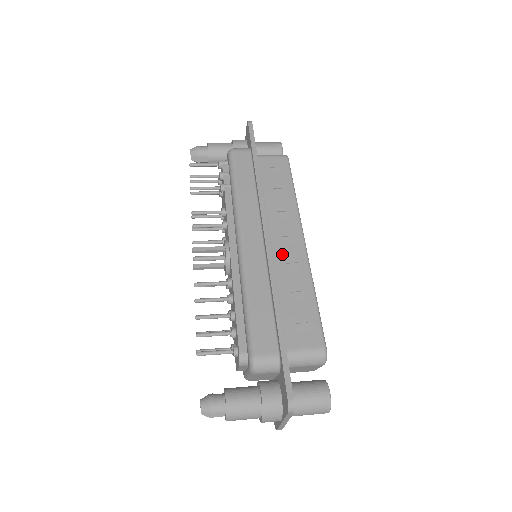
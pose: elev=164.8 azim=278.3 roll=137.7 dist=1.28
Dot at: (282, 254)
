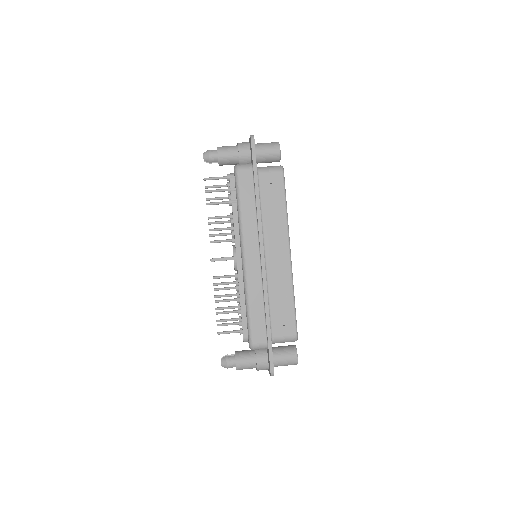
Dot at: (273, 267)
